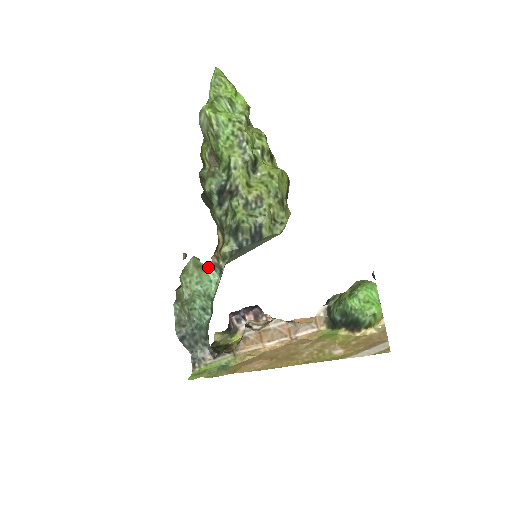
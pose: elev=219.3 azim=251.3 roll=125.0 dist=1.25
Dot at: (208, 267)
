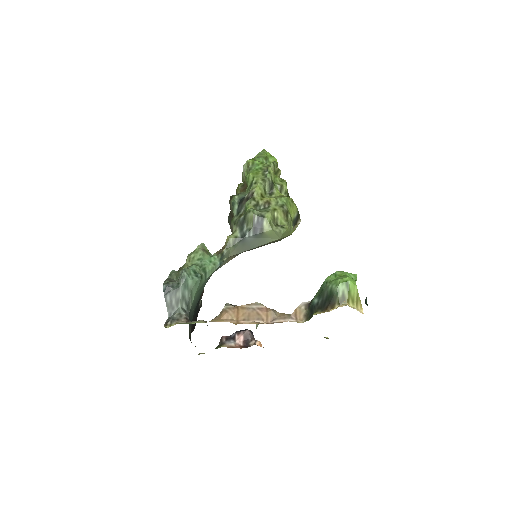
Dot at: (213, 255)
